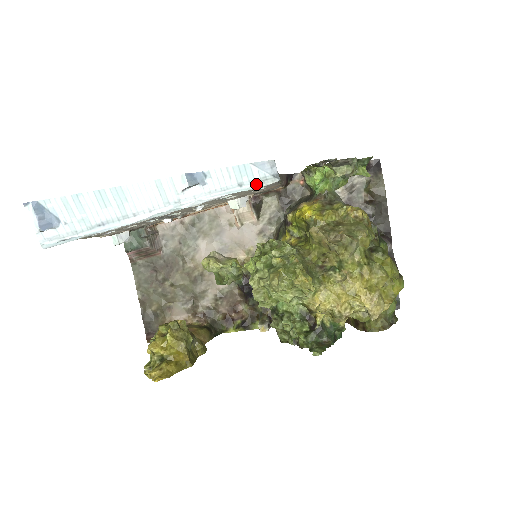
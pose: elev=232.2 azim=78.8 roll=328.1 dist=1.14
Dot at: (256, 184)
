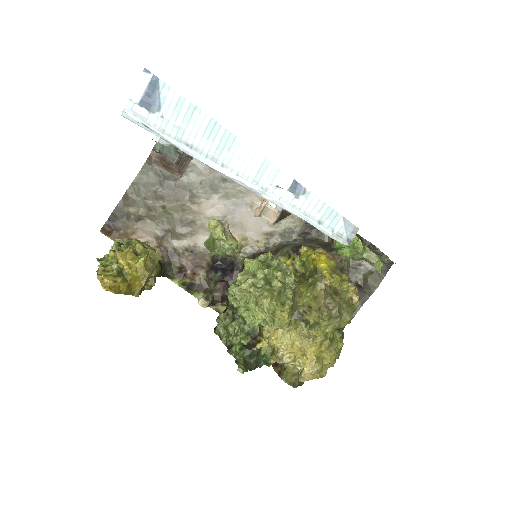
Dot at: (331, 233)
